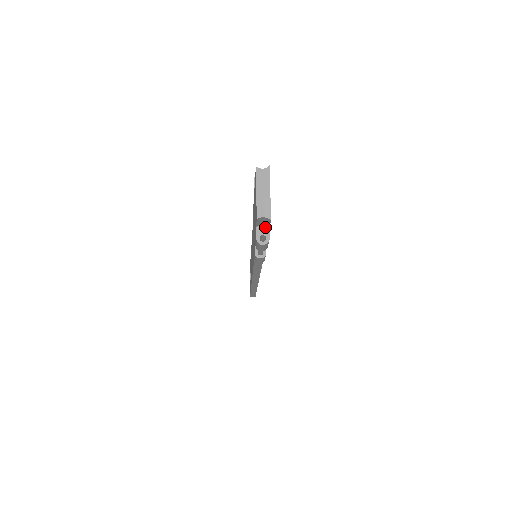
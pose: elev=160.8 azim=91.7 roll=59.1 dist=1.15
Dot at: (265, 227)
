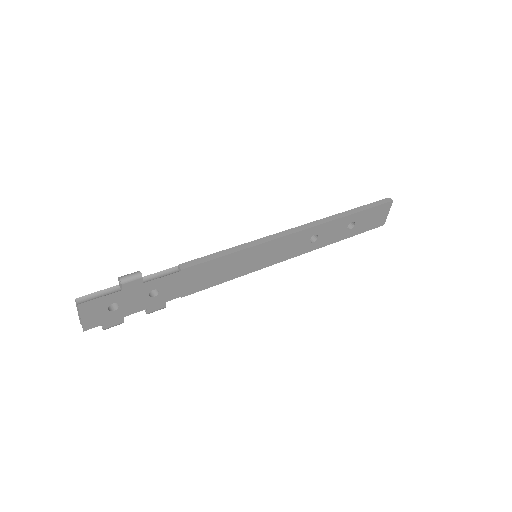
Dot at: (102, 322)
